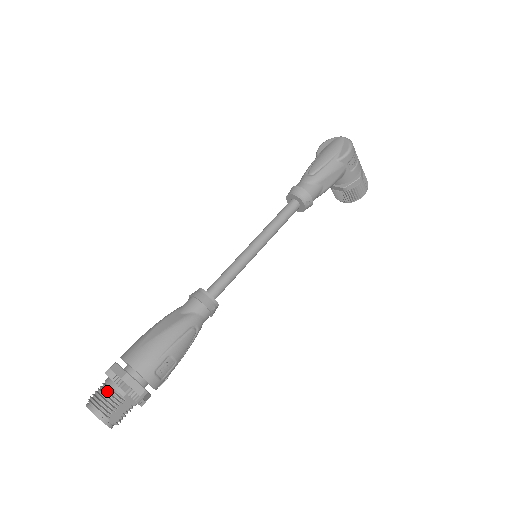
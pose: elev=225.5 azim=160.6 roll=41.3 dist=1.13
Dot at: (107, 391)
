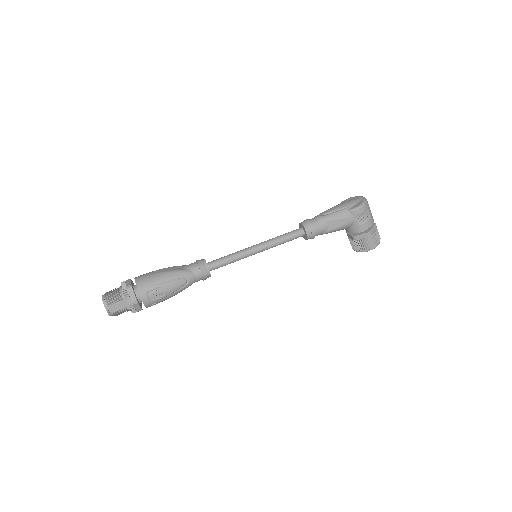
Dot at: (116, 291)
